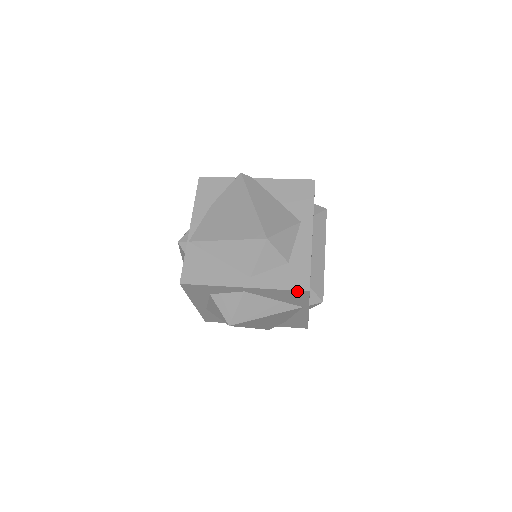
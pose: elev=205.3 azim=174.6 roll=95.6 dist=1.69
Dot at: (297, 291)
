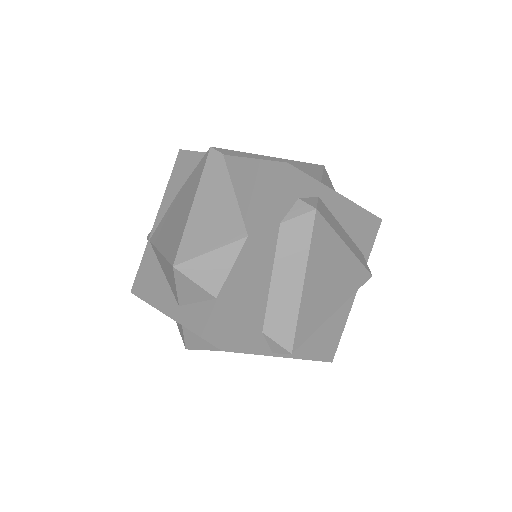
Dot at: (214, 344)
